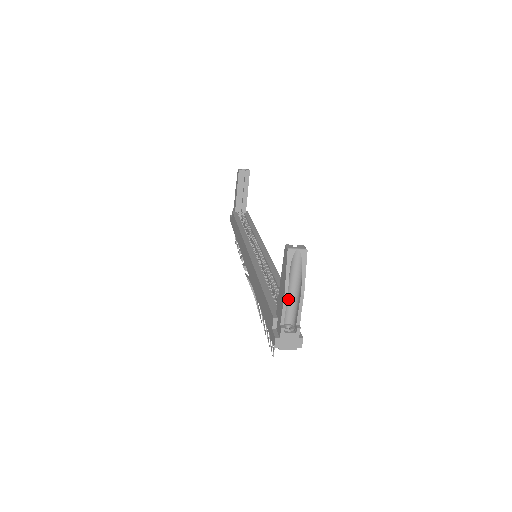
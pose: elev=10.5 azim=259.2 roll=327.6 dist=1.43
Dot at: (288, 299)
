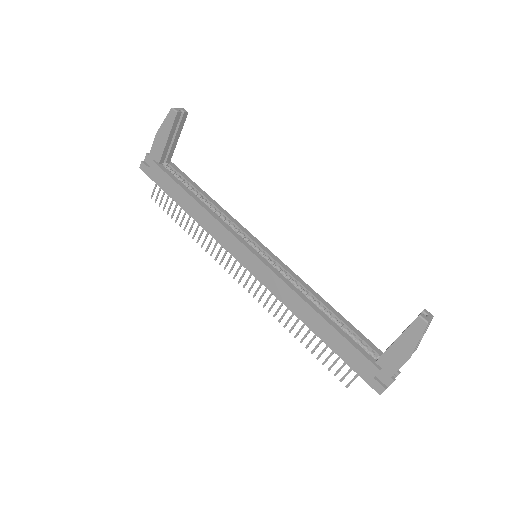
Dot at: (398, 354)
